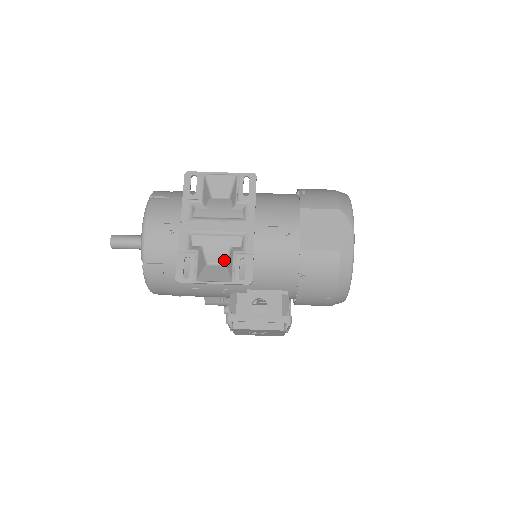
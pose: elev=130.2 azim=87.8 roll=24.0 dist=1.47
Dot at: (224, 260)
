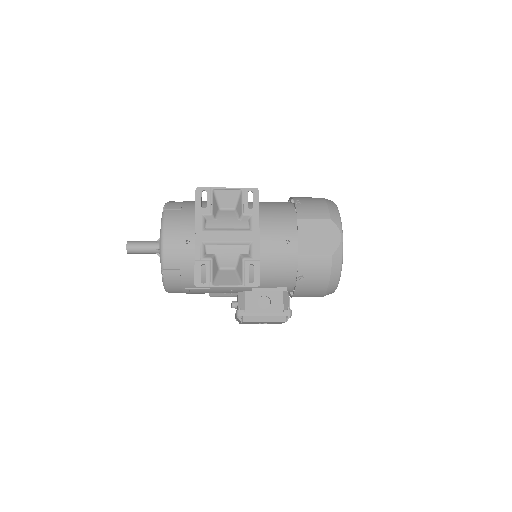
Dot at: (234, 265)
